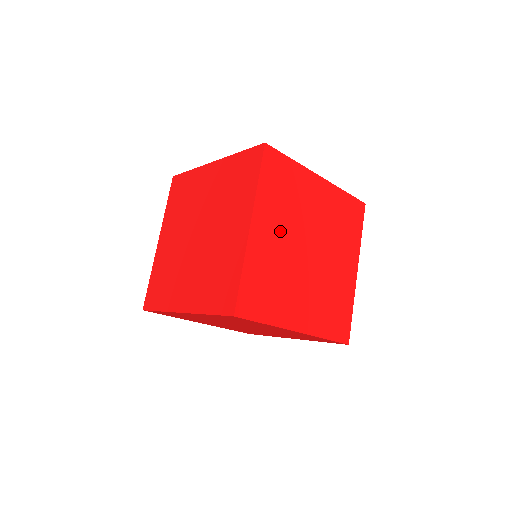
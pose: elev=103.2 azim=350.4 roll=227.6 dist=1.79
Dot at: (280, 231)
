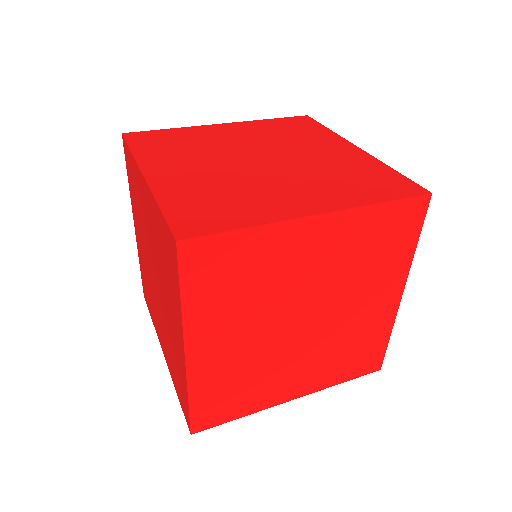
Dot at: occluded
